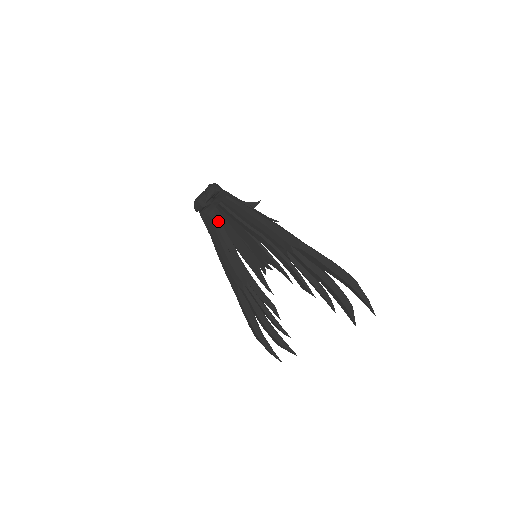
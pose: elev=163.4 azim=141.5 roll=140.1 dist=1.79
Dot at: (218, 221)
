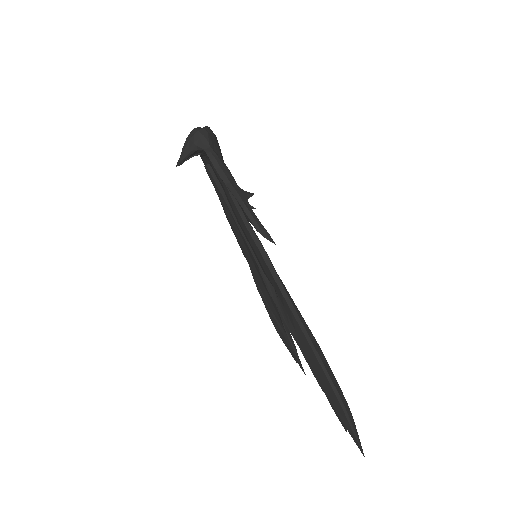
Dot at: (215, 183)
